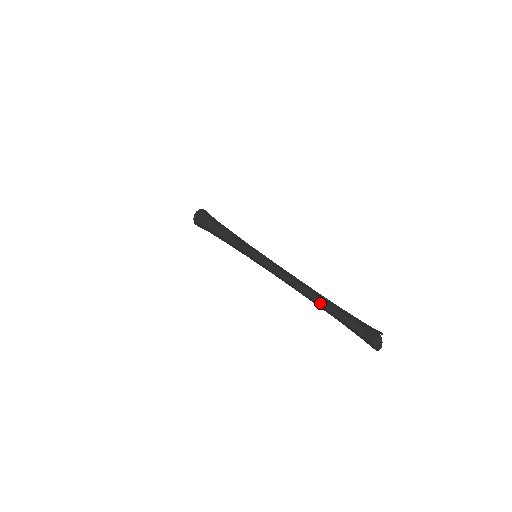
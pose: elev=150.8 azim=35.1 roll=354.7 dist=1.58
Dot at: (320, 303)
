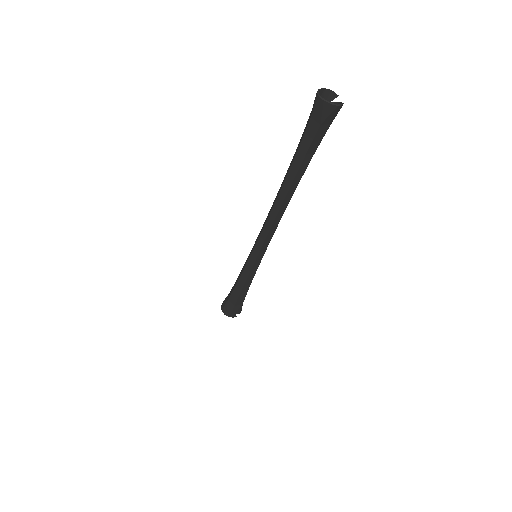
Dot at: (285, 177)
